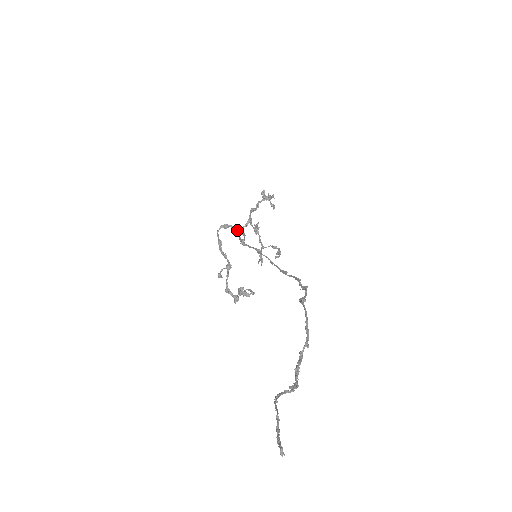
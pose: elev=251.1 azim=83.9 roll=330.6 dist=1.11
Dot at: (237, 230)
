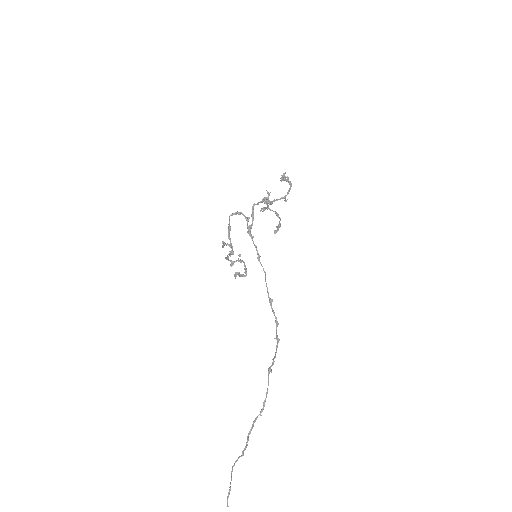
Dot at: (247, 221)
